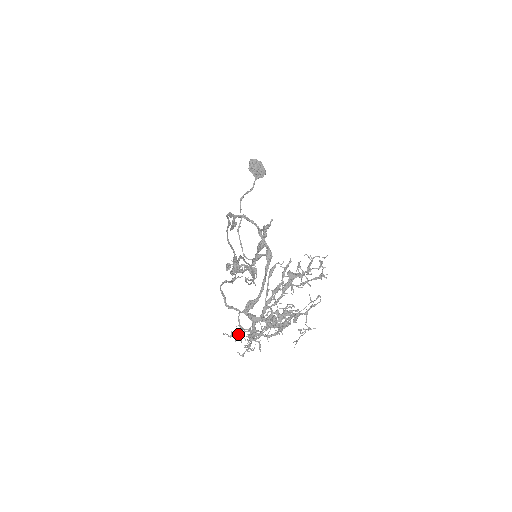
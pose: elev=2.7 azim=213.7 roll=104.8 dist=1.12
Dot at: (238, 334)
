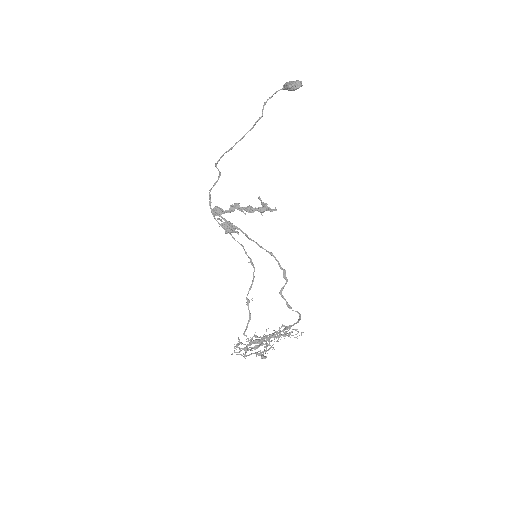
Dot at: occluded
